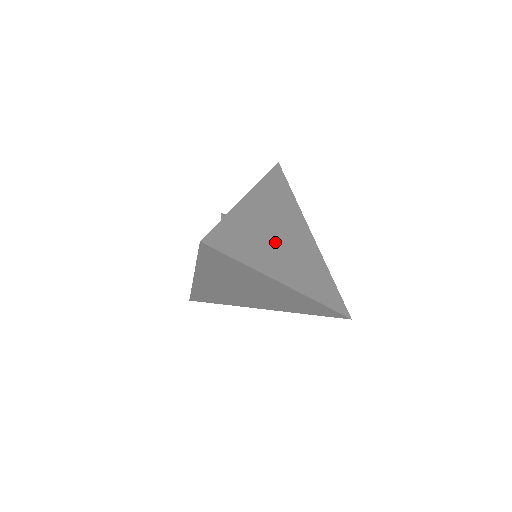
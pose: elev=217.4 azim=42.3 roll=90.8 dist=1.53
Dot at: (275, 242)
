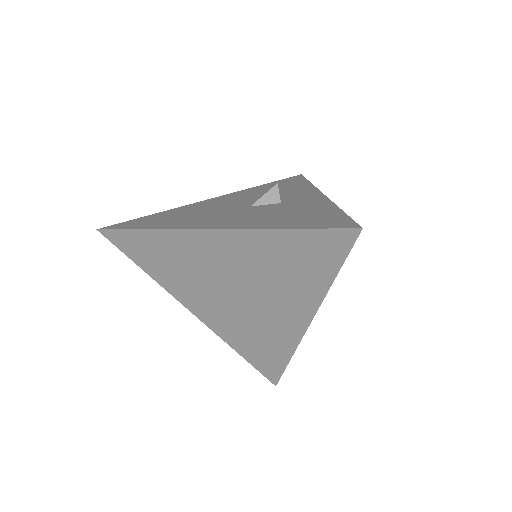
Dot at: occluded
